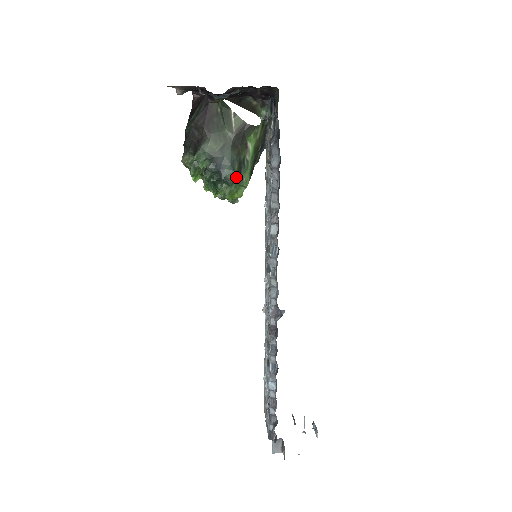
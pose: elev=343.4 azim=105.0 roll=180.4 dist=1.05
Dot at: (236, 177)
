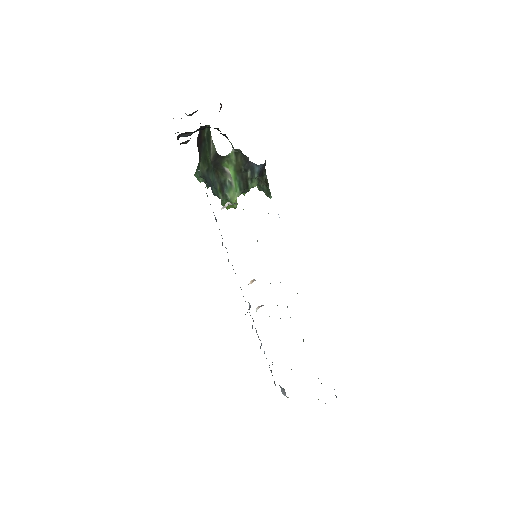
Dot at: (220, 195)
